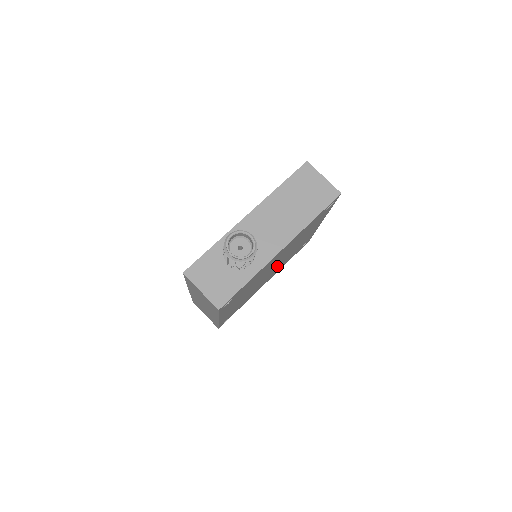
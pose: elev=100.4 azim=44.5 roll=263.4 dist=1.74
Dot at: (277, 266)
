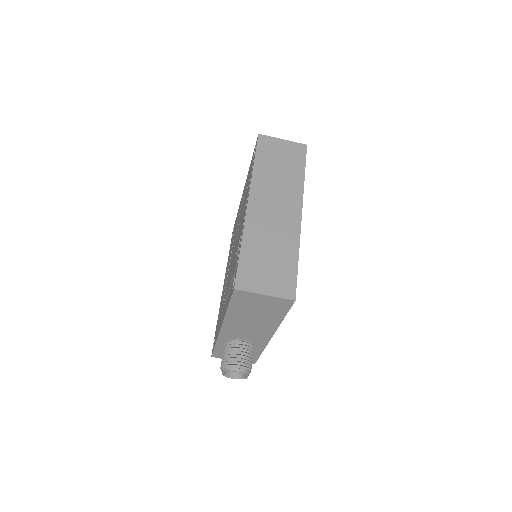
Dot at: occluded
